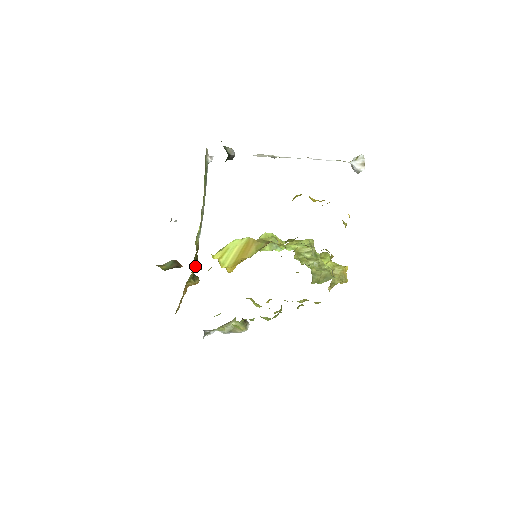
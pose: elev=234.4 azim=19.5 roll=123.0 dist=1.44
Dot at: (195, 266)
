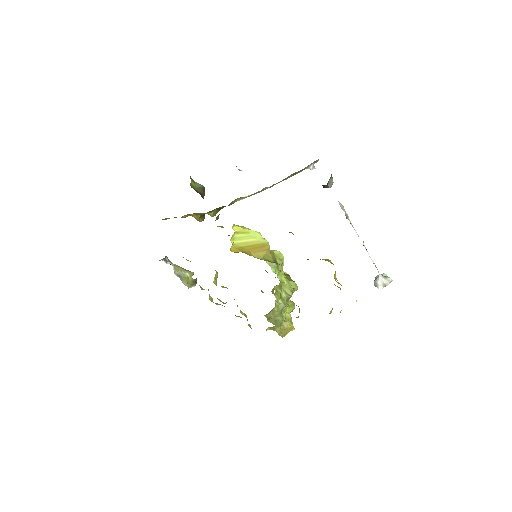
Dot at: (213, 212)
